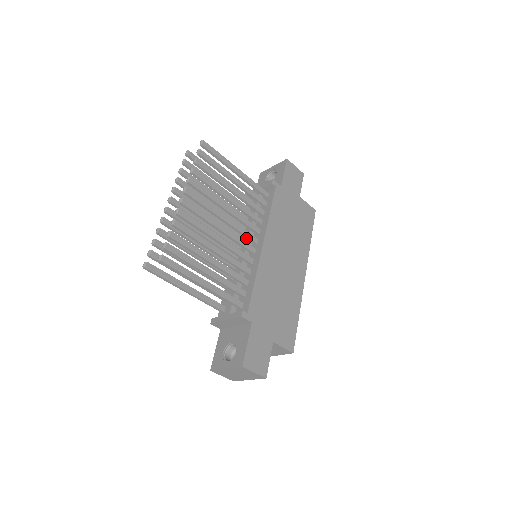
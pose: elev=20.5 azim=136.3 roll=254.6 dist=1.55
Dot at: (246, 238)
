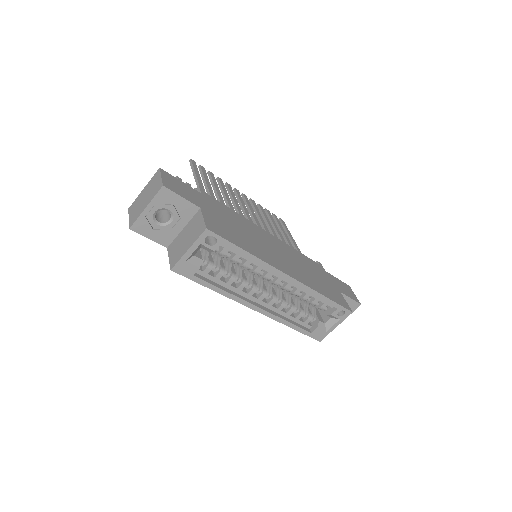
Dot at: occluded
